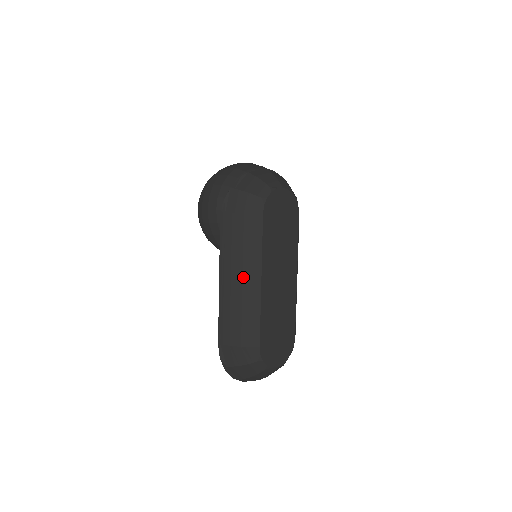
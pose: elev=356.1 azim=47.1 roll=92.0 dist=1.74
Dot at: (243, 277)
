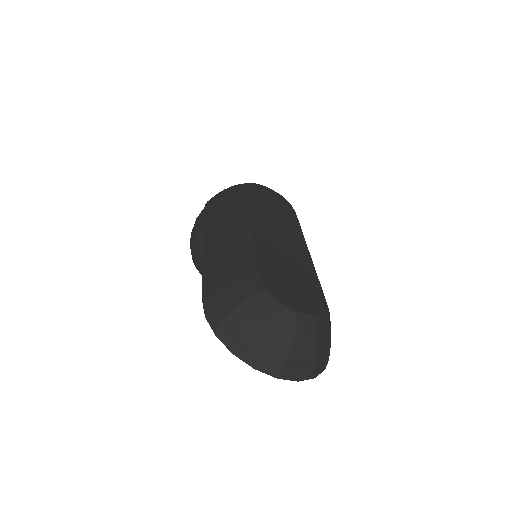
Dot at: (228, 229)
